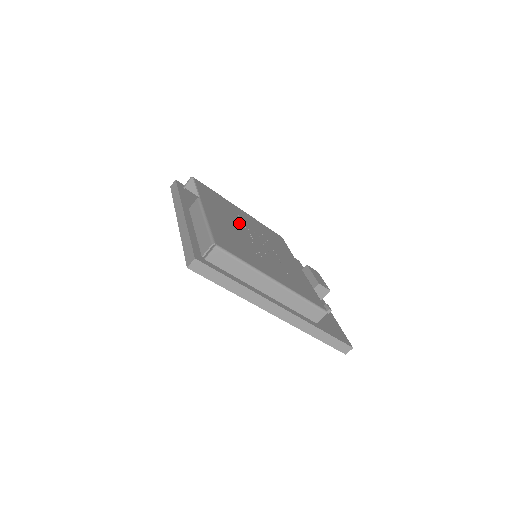
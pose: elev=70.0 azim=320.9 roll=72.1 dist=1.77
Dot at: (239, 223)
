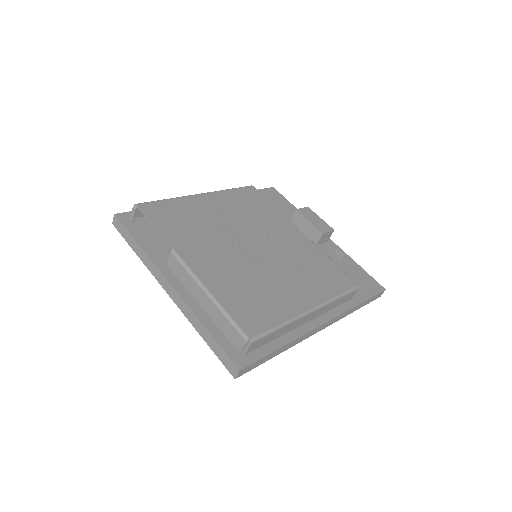
Dot at: (223, 237)
